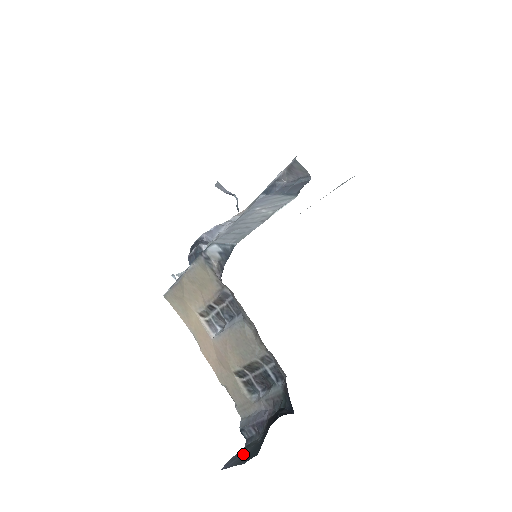
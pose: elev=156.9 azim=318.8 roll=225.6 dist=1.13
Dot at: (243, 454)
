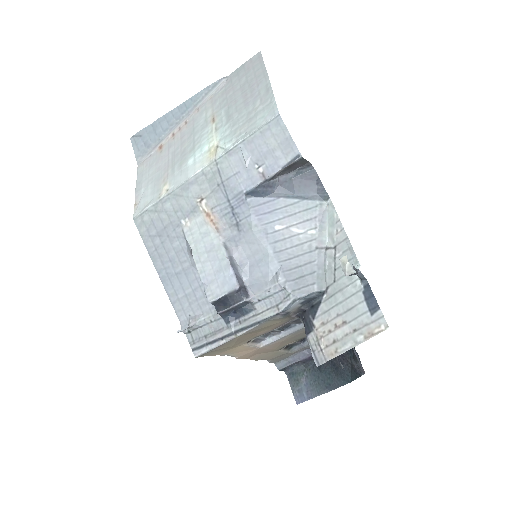
Dot at: (307, 383)
